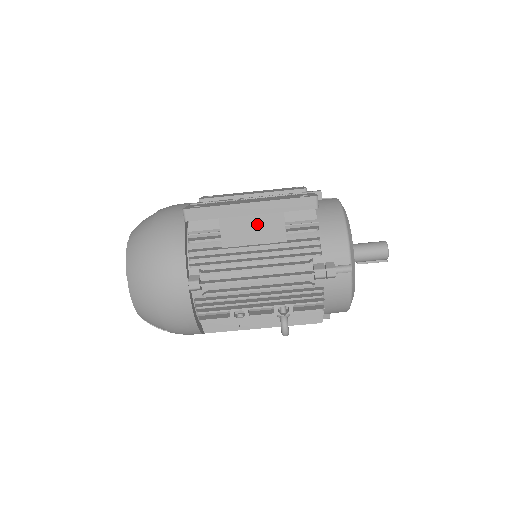
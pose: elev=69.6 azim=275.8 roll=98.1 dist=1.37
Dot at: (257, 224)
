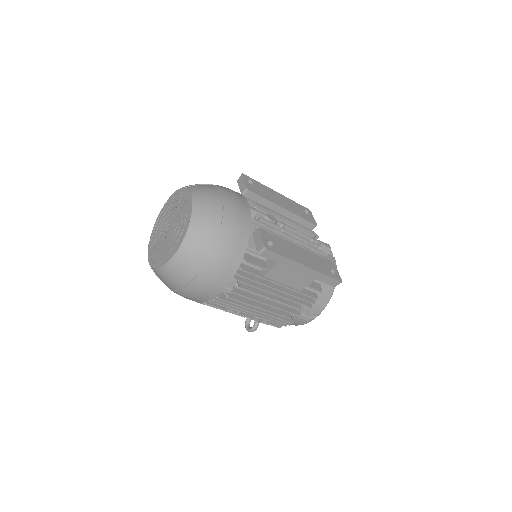
Dot at: (296, 276)
